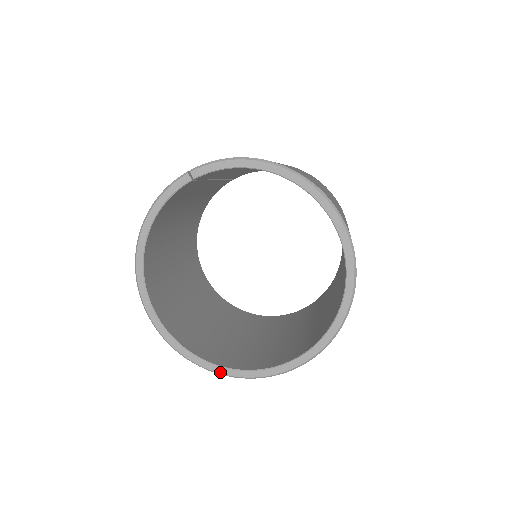
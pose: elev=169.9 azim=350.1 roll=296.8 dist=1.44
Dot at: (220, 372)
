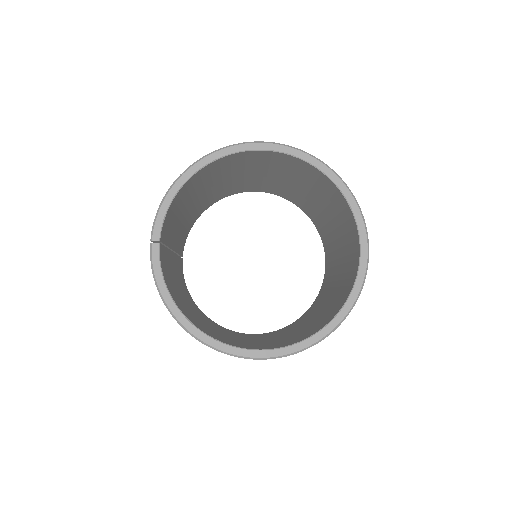
Dot at: (340, 320)
